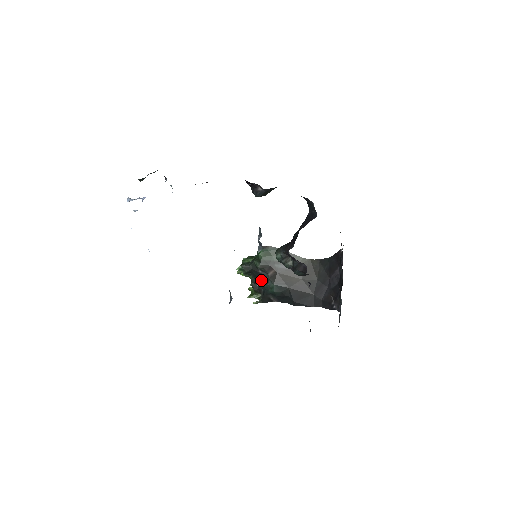
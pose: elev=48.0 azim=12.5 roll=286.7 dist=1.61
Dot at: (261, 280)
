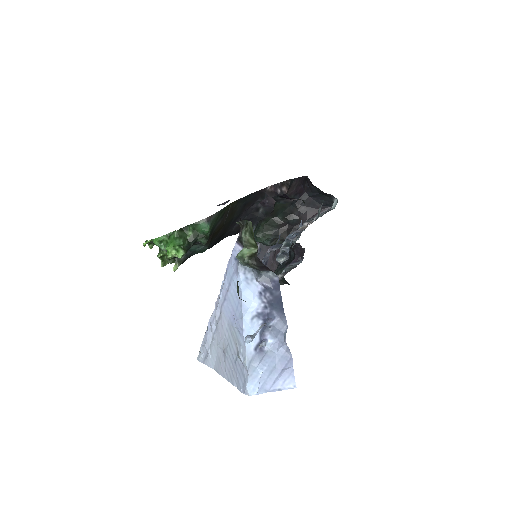
Dot at: occluded
